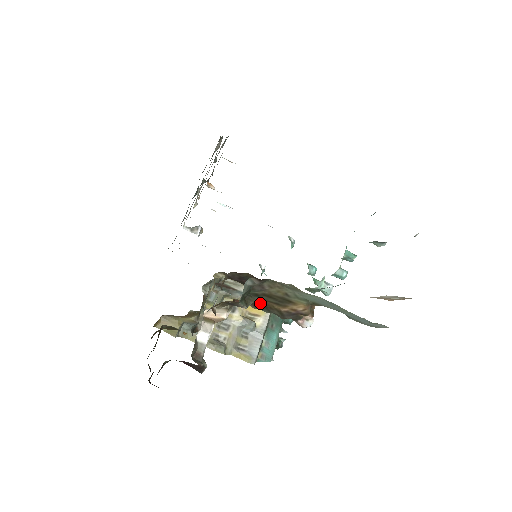
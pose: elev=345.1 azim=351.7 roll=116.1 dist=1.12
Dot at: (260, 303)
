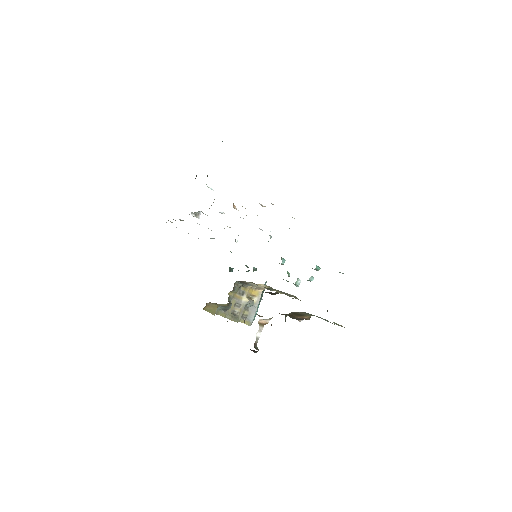
Dot at: occluded
